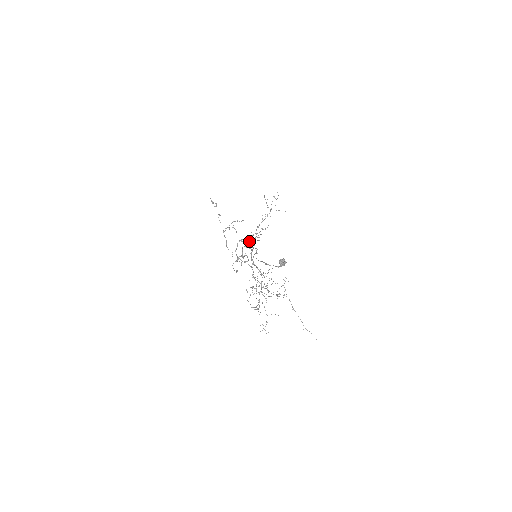
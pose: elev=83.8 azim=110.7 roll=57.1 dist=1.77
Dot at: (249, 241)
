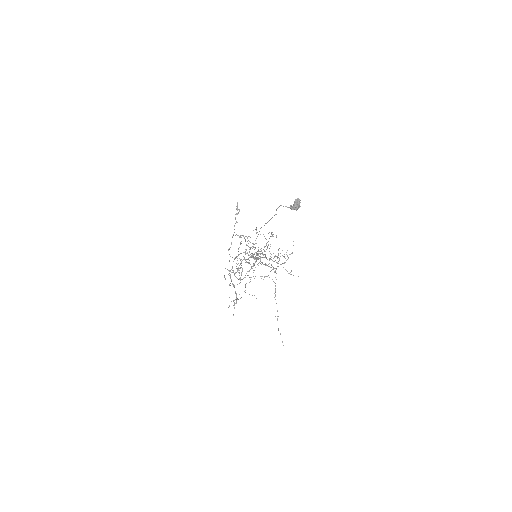
Dot at: occluded
